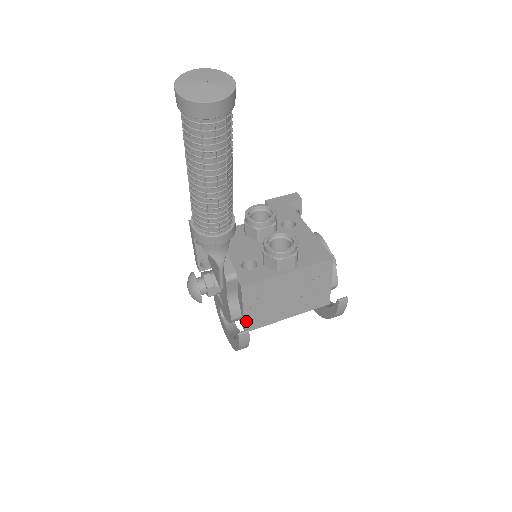
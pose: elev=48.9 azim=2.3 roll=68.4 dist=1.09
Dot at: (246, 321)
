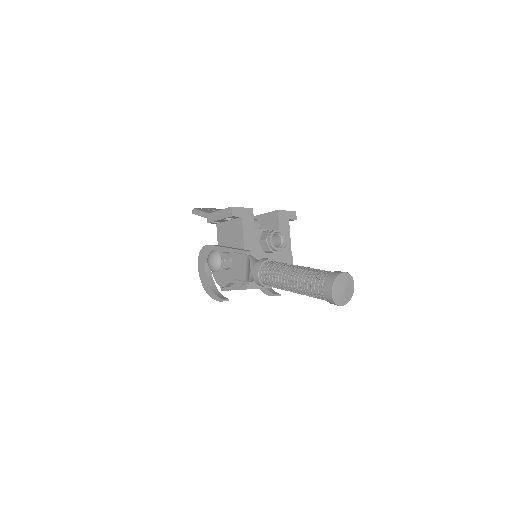
Dot at: (228, 290)
